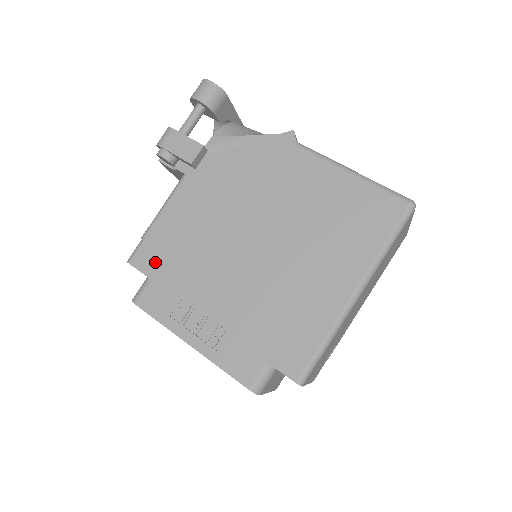
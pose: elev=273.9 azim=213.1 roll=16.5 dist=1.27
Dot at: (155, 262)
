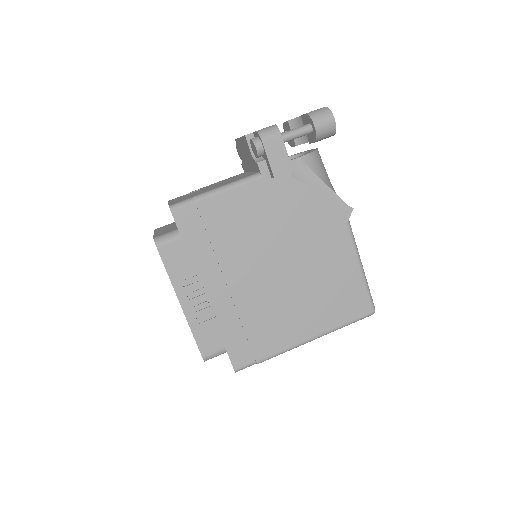
Dot at: (193, 227)
